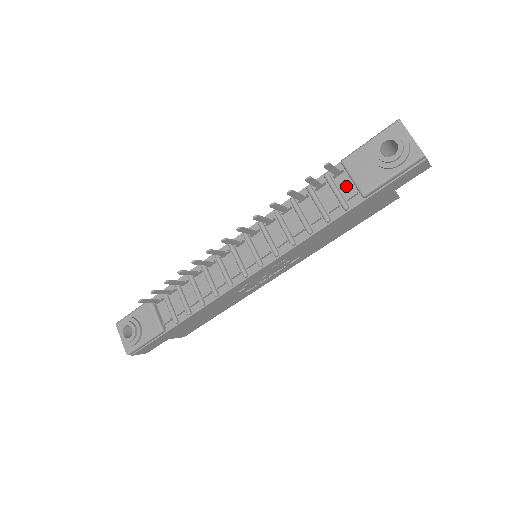
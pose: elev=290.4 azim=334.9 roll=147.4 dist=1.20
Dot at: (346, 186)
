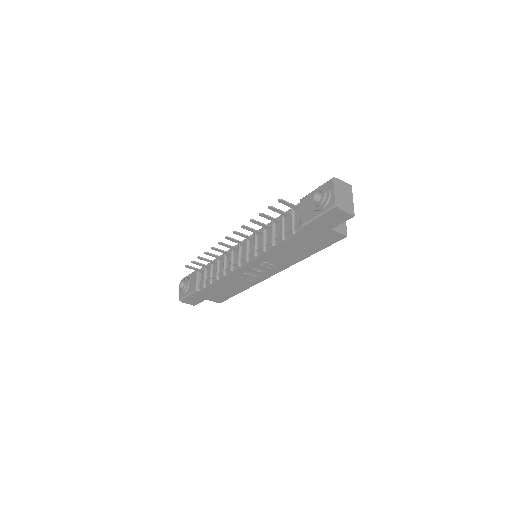
Dot at: (299, 218)
